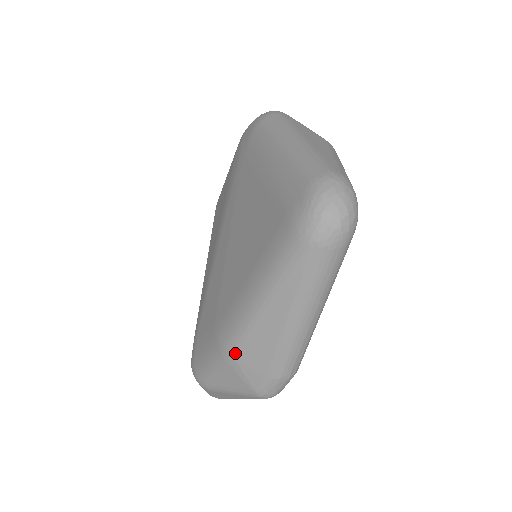
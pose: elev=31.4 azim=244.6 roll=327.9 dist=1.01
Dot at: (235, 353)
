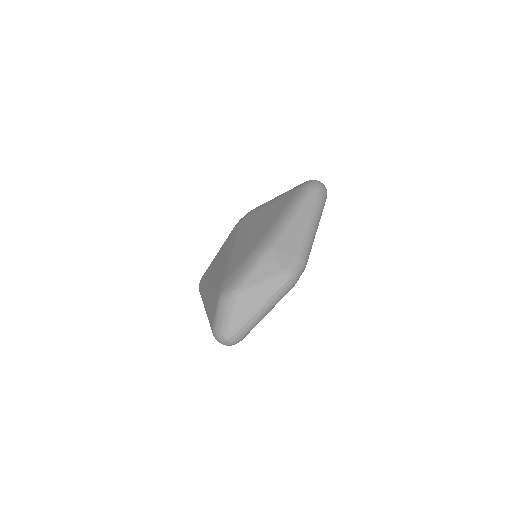
Dot at: (273, 246)
